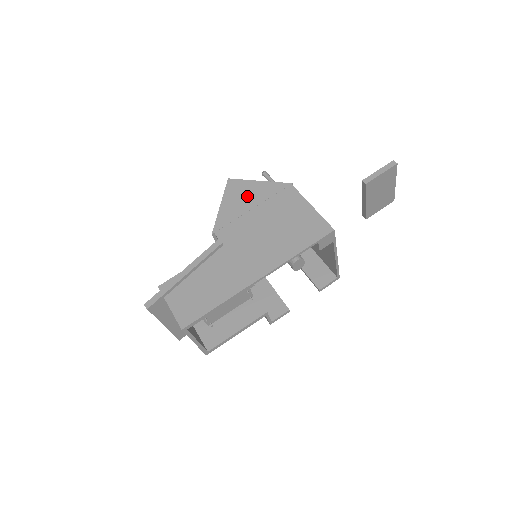
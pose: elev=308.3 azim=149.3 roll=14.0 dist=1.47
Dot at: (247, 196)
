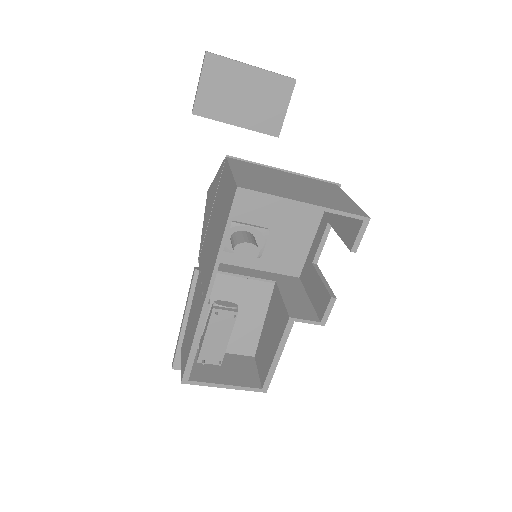
Dot at: (211, 200)
